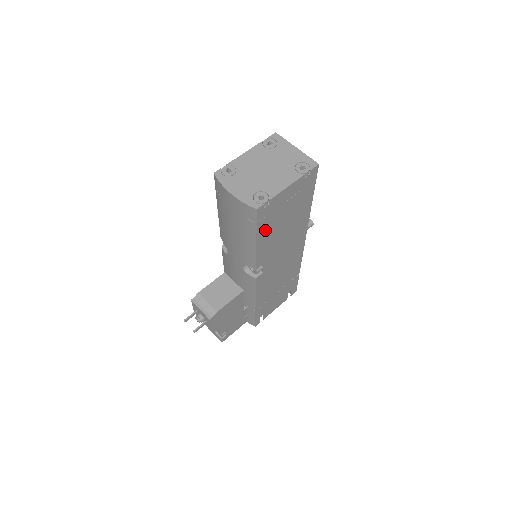
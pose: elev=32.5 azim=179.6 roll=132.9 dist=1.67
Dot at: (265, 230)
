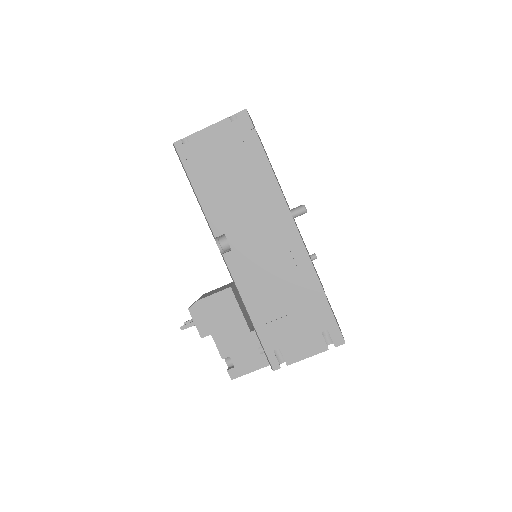
Dot at: (201, 178)
